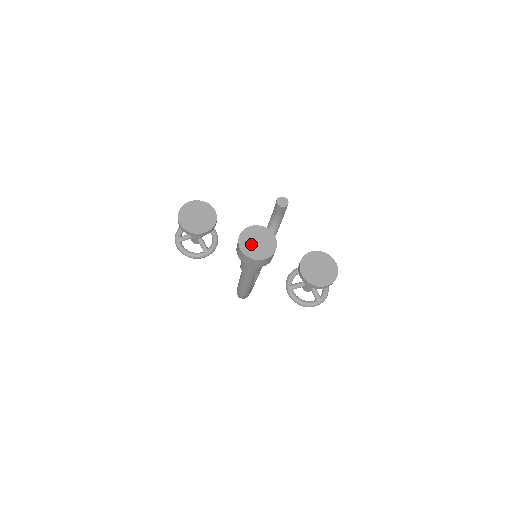
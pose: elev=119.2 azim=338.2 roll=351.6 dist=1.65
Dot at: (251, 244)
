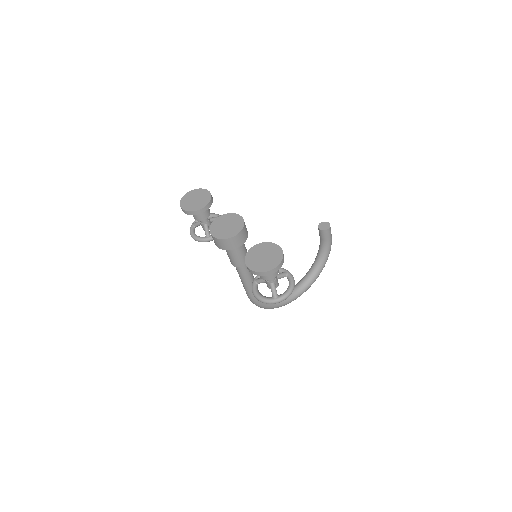
Dot at: (221, 226)
